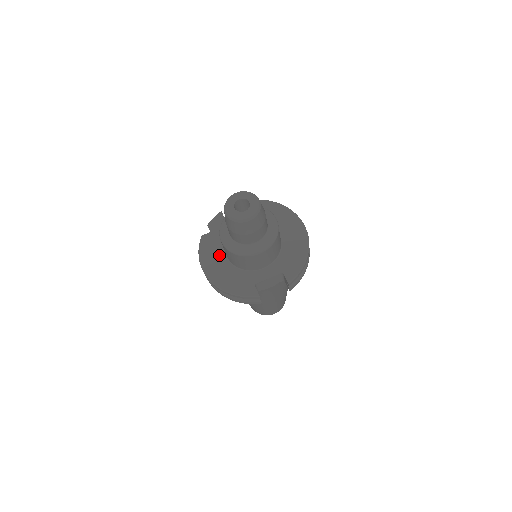
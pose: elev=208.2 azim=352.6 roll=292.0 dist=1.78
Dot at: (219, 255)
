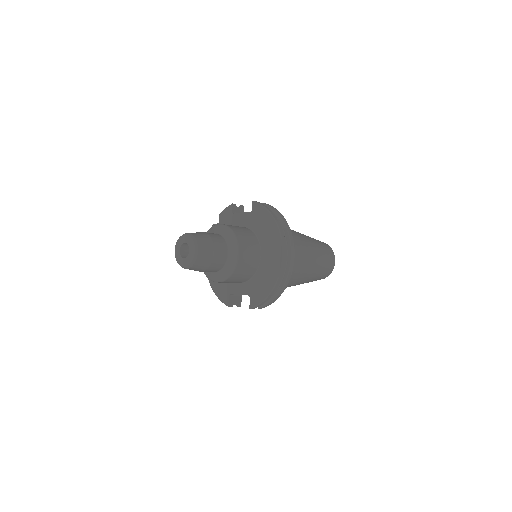
Dot at: occluded
